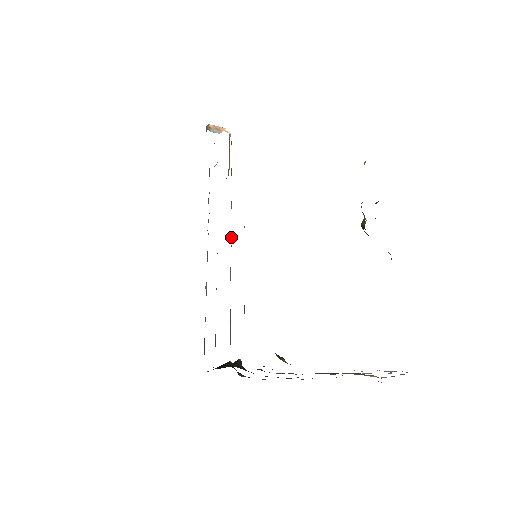
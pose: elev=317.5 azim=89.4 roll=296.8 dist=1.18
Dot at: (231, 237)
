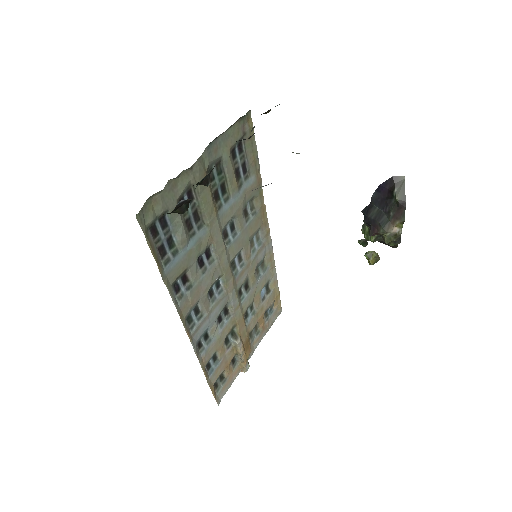
Dot at: (232, 273)
